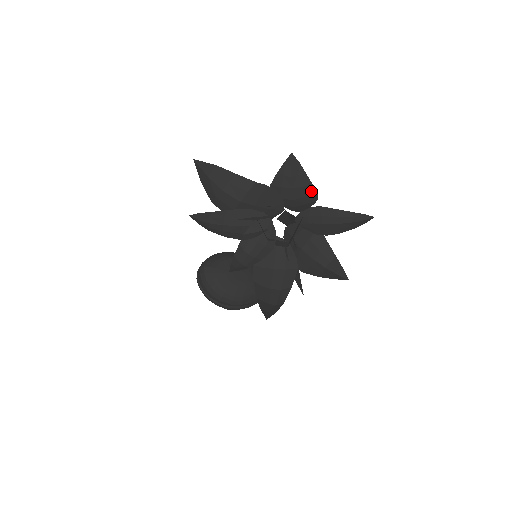
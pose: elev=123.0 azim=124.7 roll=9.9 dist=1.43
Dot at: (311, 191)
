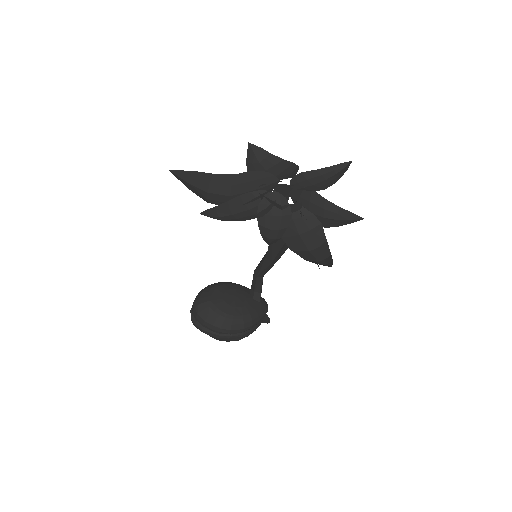
Dot at: (286, 164)
